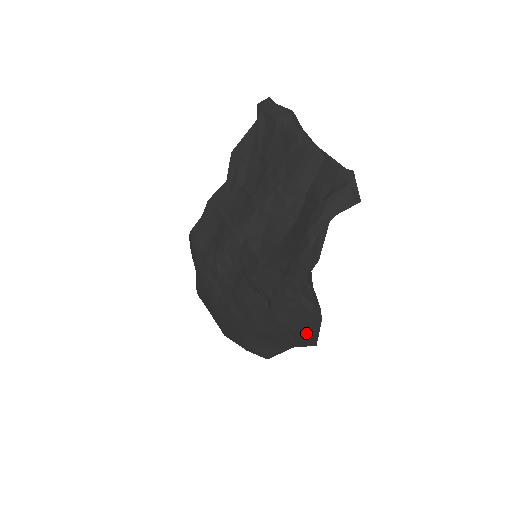
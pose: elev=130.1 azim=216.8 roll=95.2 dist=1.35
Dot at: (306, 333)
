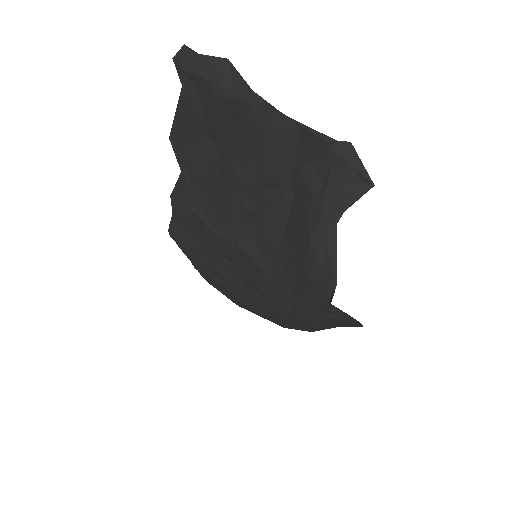
Dot at: (347, 325)
